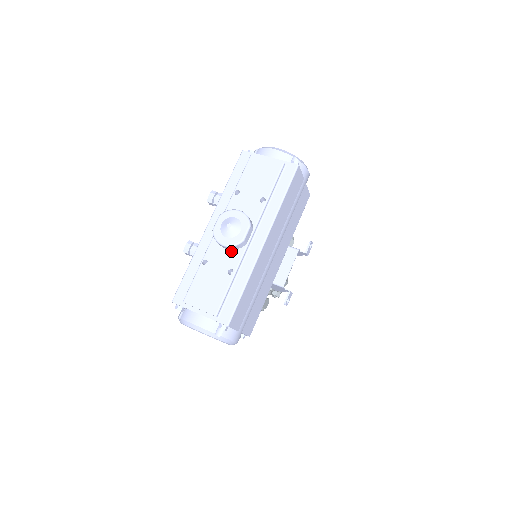
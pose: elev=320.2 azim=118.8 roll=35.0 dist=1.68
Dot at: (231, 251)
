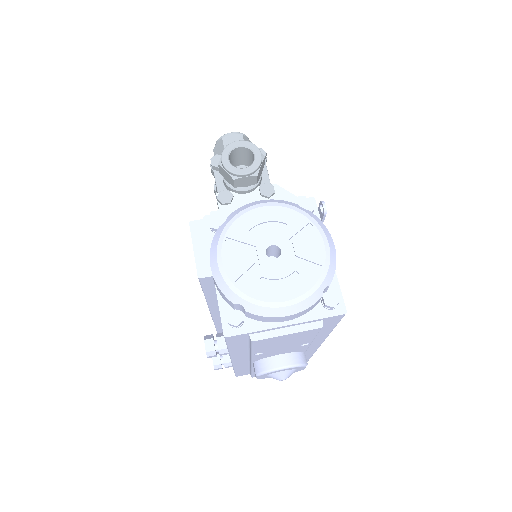
Dot at: occluded
